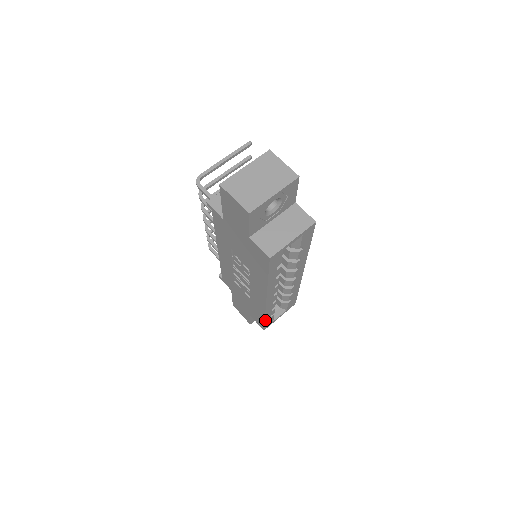
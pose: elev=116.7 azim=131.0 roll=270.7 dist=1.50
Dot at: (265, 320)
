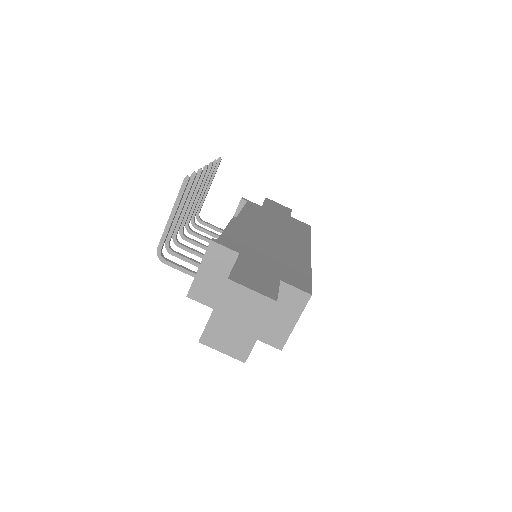
Dot at: occluded
